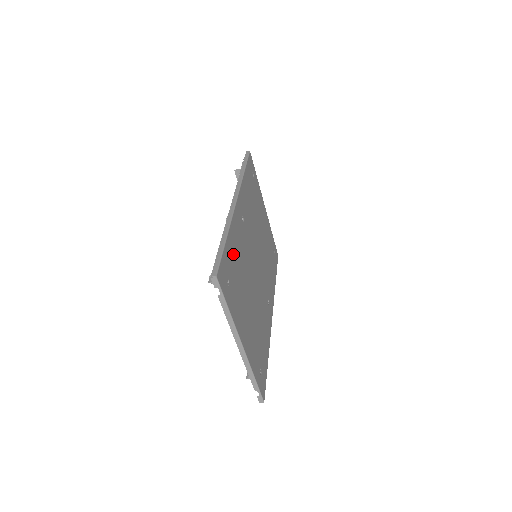
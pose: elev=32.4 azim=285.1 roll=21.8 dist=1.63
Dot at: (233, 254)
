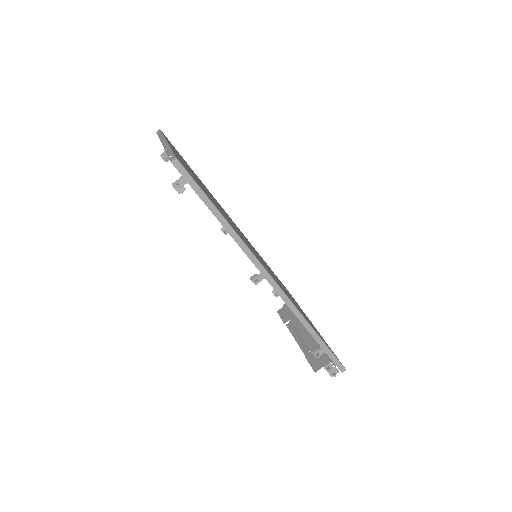
Dot at: occluded
